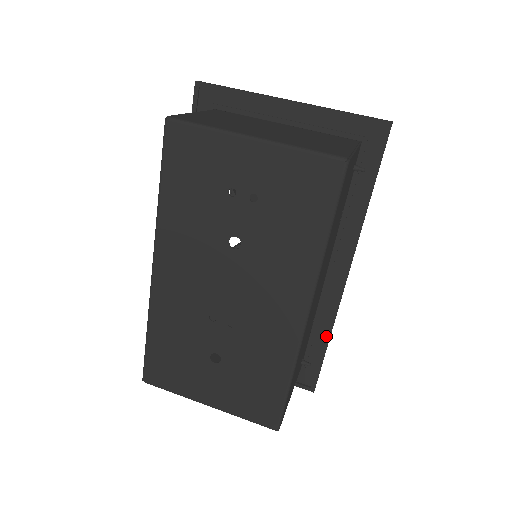
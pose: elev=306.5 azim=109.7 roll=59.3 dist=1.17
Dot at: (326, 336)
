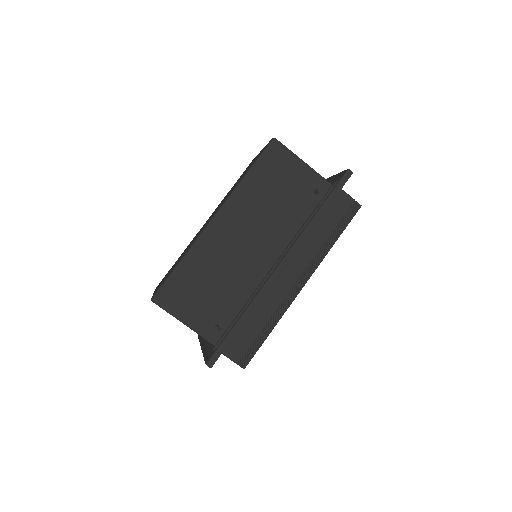
Dot at: (243, 312)
